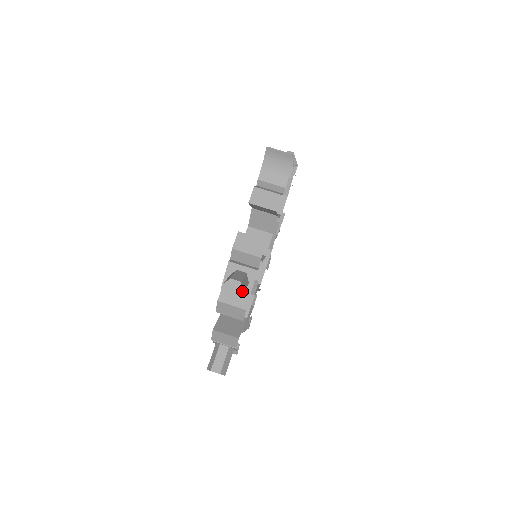
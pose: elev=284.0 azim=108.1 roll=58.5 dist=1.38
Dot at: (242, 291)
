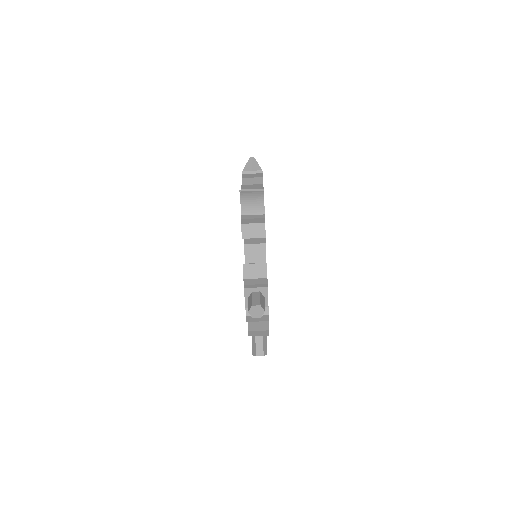
Dot at: (264, 311)
